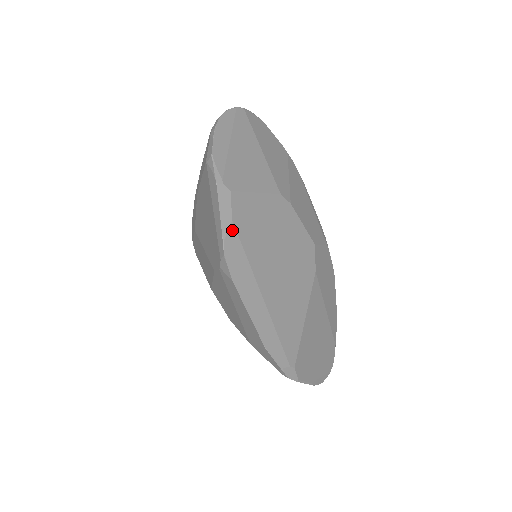
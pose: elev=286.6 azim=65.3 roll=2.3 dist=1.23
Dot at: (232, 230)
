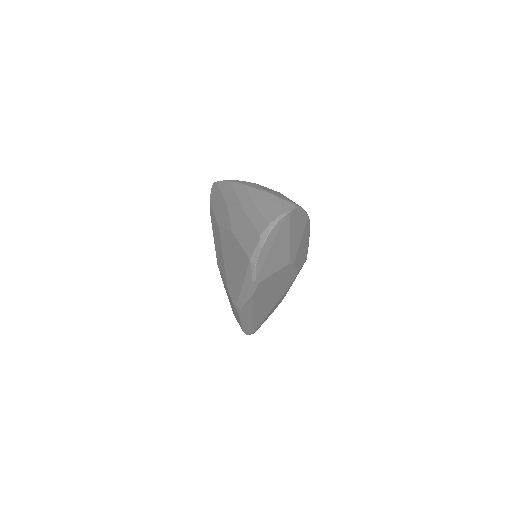
Dot at: (250, 299)
